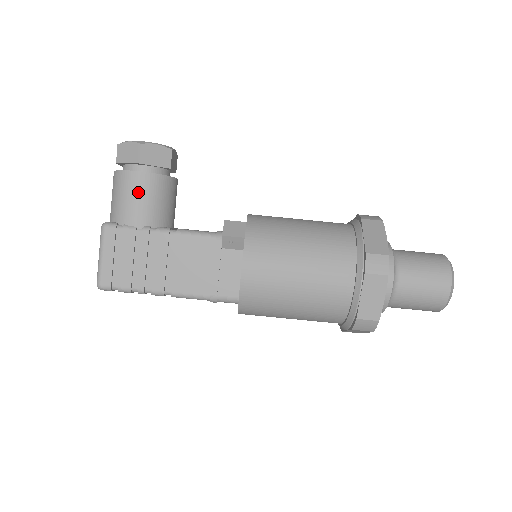
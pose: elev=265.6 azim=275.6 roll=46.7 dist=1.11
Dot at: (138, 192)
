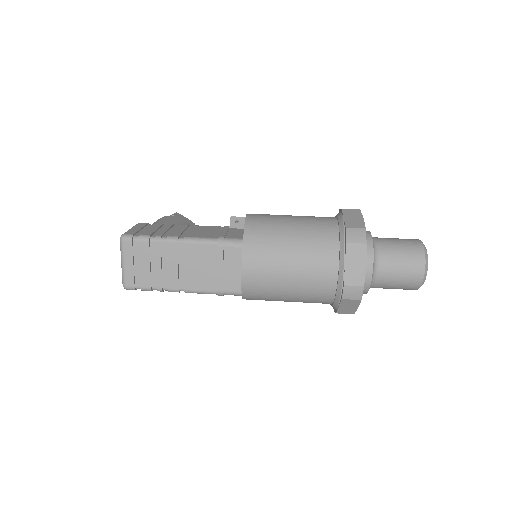
Dot at: (169, 219)
